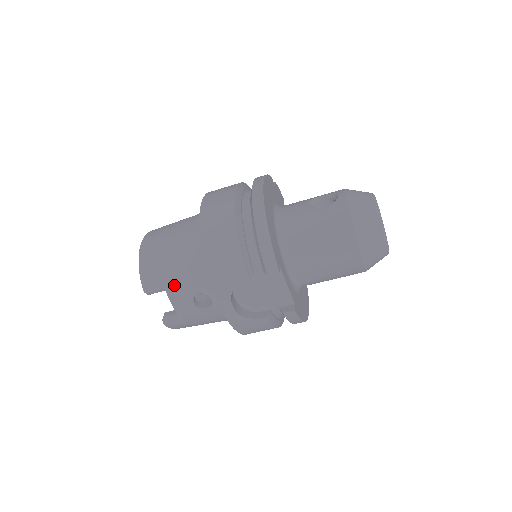
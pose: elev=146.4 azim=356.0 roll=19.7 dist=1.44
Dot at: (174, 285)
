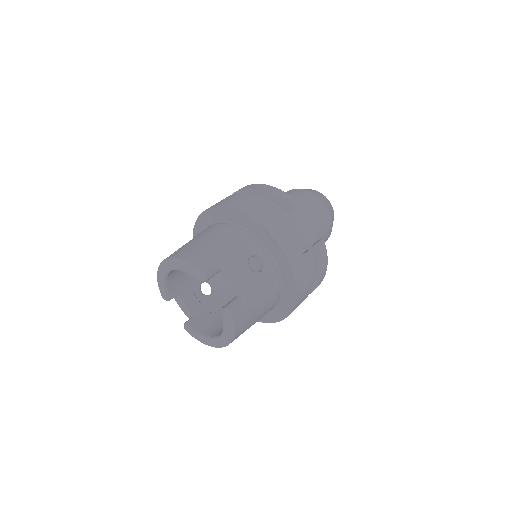
Dot at: (227, 256)
